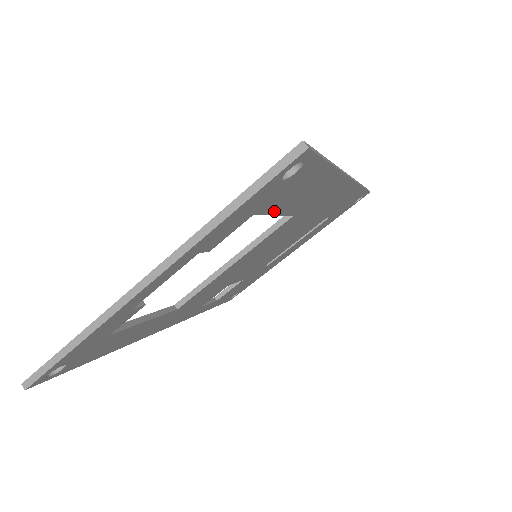
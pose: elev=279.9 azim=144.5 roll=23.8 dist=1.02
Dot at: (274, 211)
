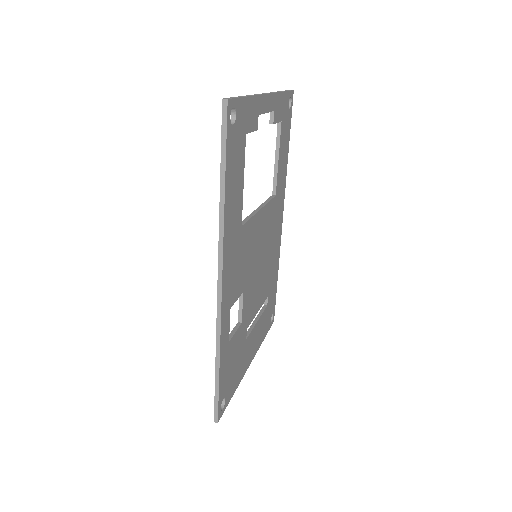
Dot at: (280, 147)
